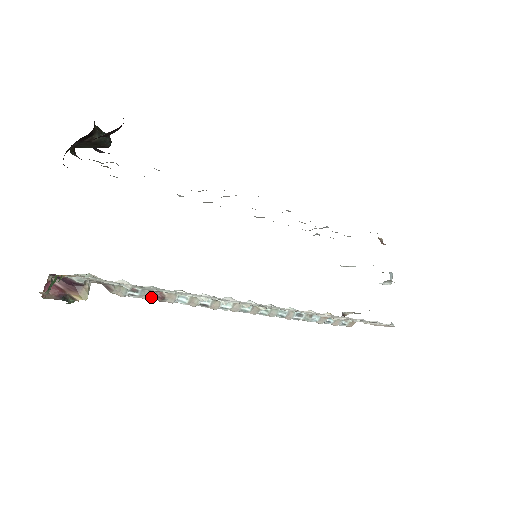
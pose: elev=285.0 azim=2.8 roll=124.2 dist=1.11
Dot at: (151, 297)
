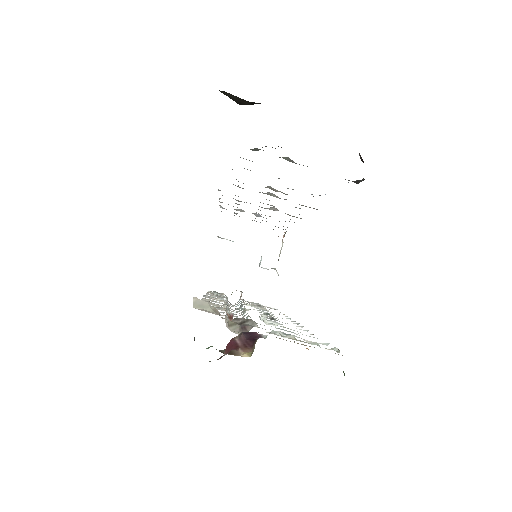
Dot at: occluded
